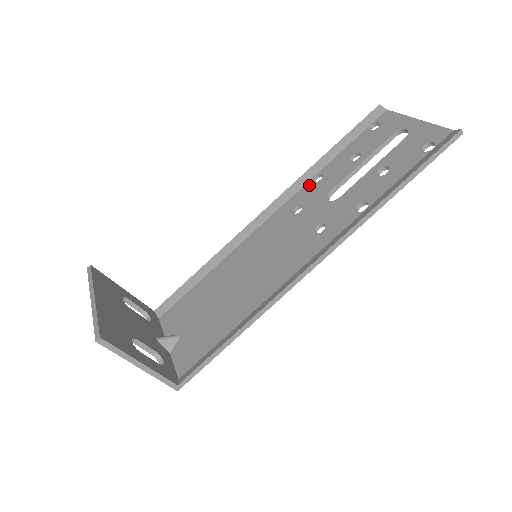
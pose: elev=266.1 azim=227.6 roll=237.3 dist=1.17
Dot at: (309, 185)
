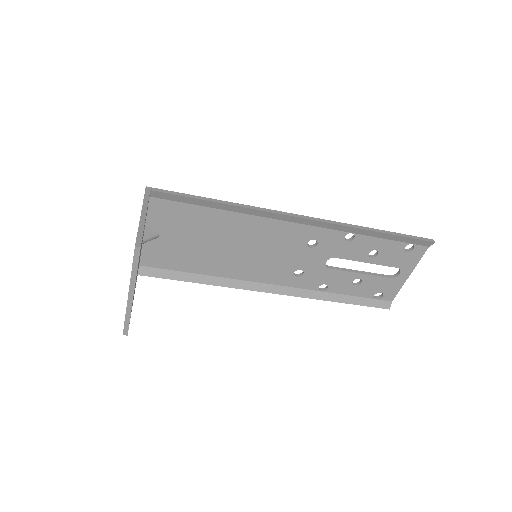
Dot at: (340, 236)
